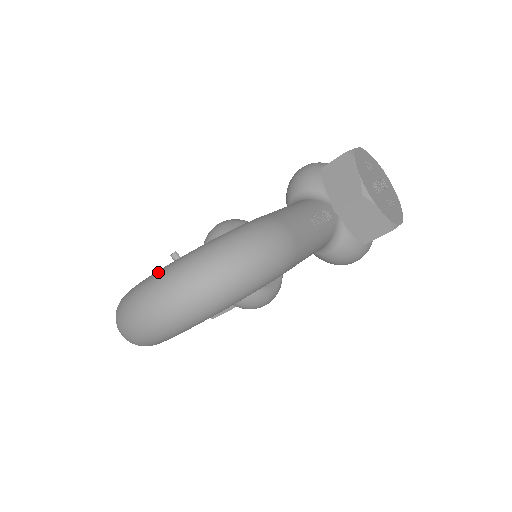
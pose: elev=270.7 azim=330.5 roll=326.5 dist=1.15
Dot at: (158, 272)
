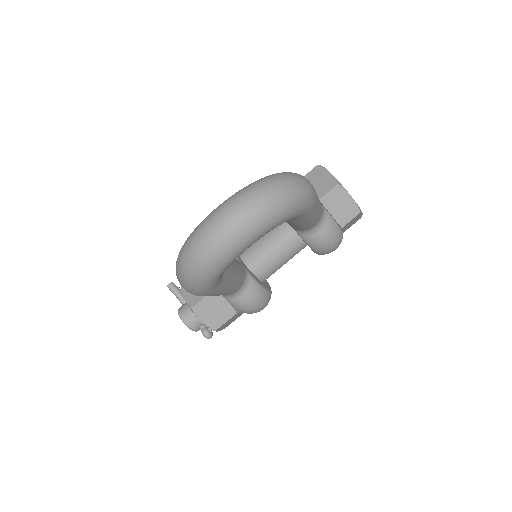
Dot at: (228, 198)
